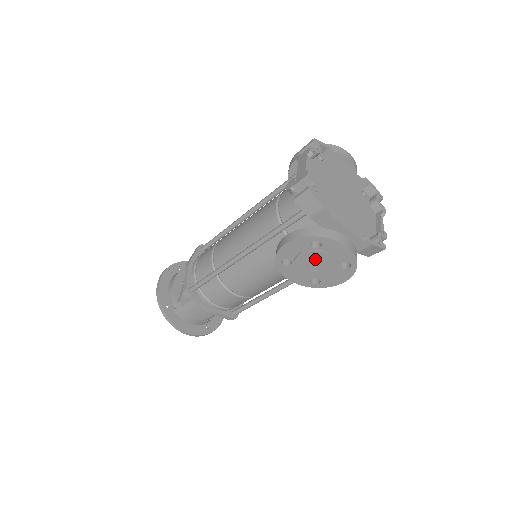
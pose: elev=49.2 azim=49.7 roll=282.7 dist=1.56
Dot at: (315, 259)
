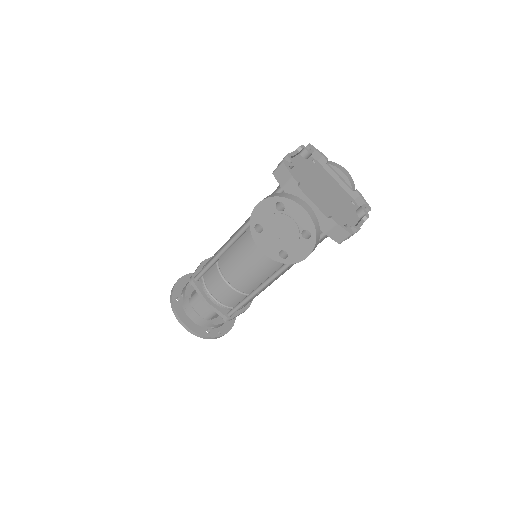
Dot at: (281, 225)
